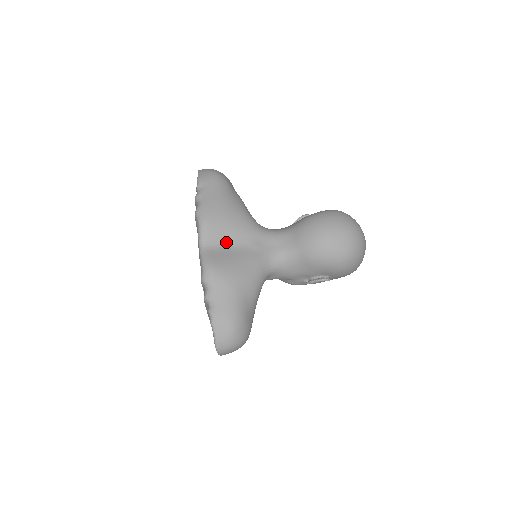
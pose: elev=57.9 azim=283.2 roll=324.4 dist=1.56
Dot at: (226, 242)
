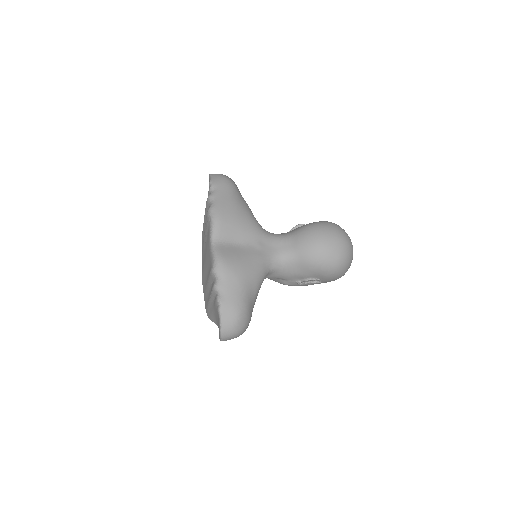
Dot at: (235, 240)
